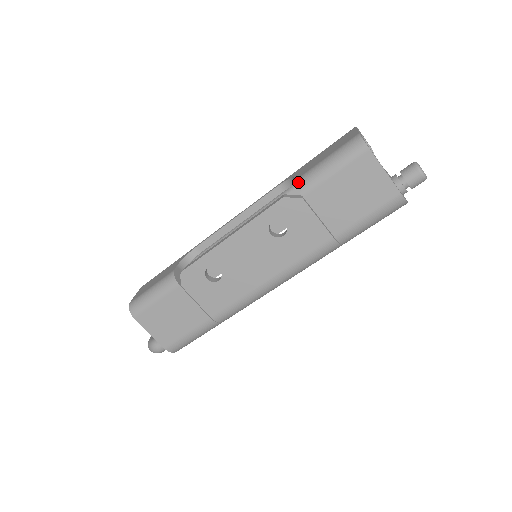
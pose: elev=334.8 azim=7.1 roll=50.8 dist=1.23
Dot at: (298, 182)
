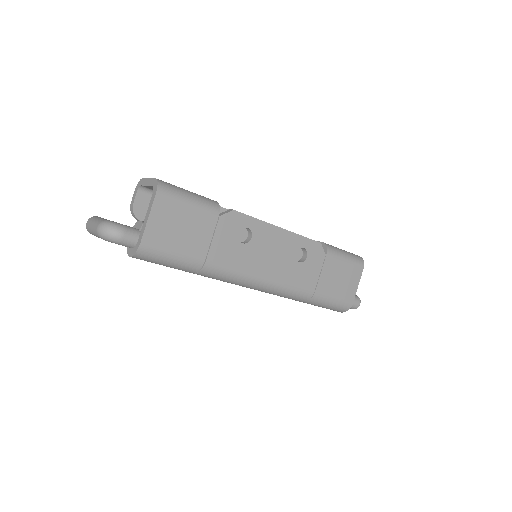
Dot at: (327, 244)
